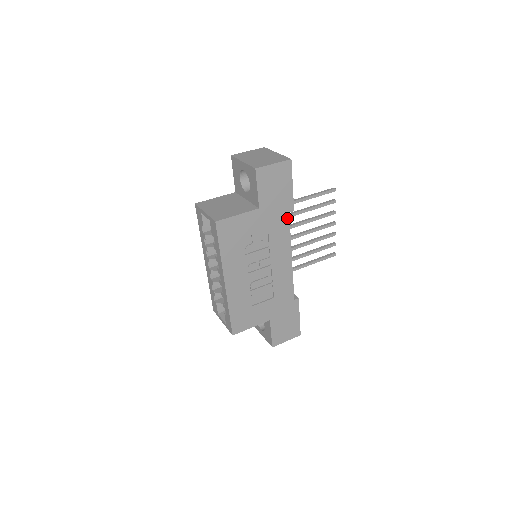
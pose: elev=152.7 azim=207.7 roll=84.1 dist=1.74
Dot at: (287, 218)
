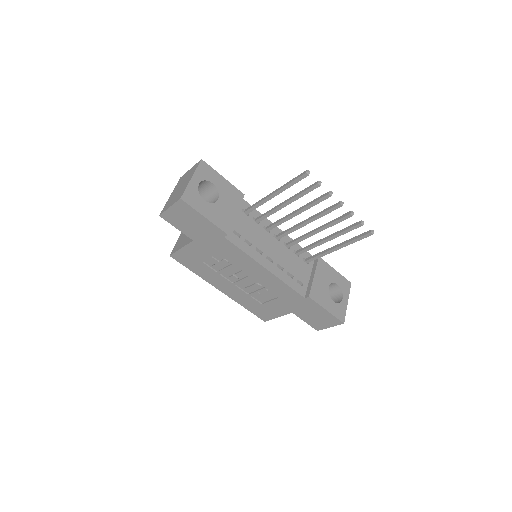
Dot at: (227, 241)
